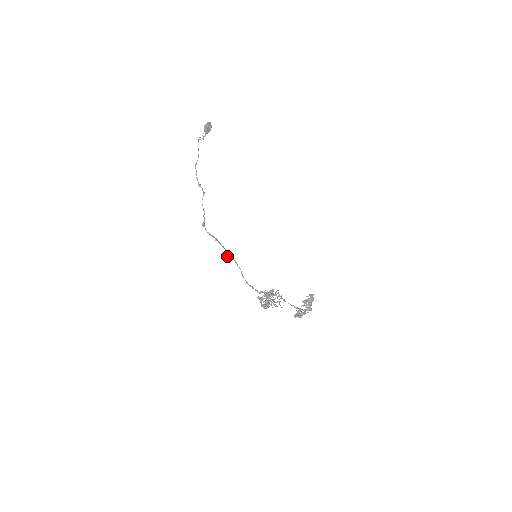
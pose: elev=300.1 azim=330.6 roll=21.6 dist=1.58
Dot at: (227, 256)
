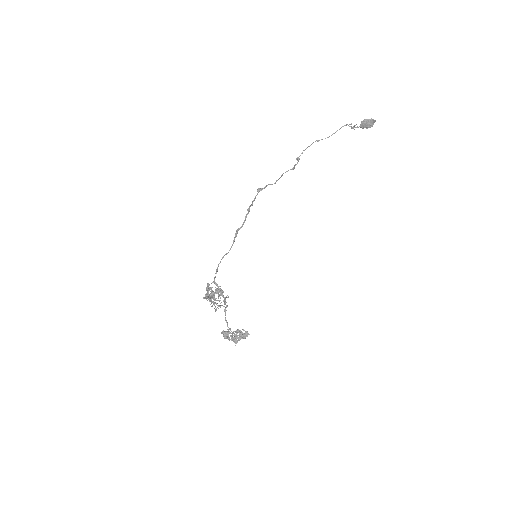
Dot at: (236, 230)
